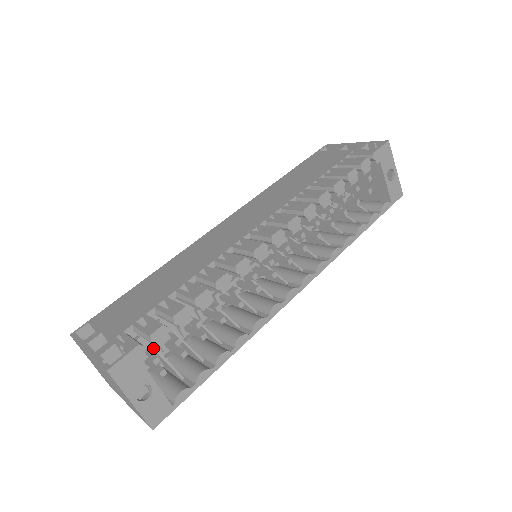
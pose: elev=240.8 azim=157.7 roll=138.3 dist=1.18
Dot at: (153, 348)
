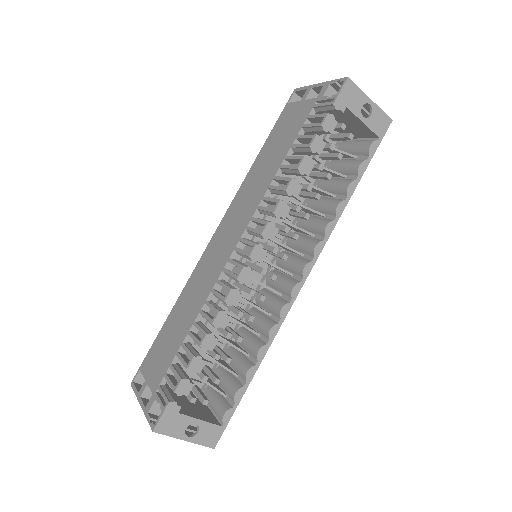
Dot at: (195, 375)
